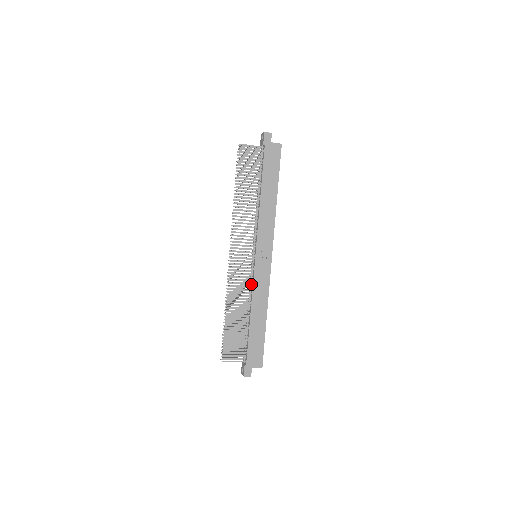
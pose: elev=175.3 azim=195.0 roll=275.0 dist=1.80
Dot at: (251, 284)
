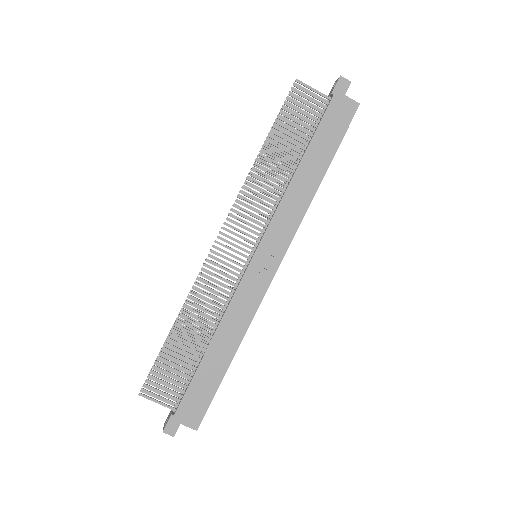
Dot at: (231, 294)
